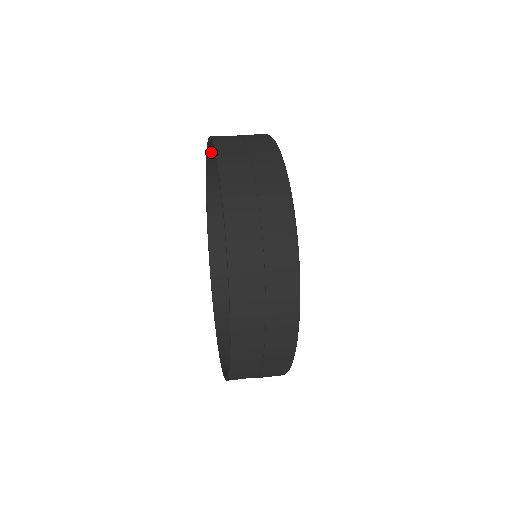
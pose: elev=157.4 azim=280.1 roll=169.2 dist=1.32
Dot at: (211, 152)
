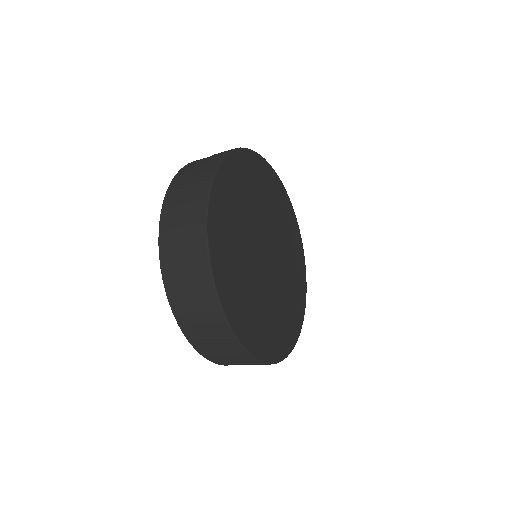
Dot at: occluded
